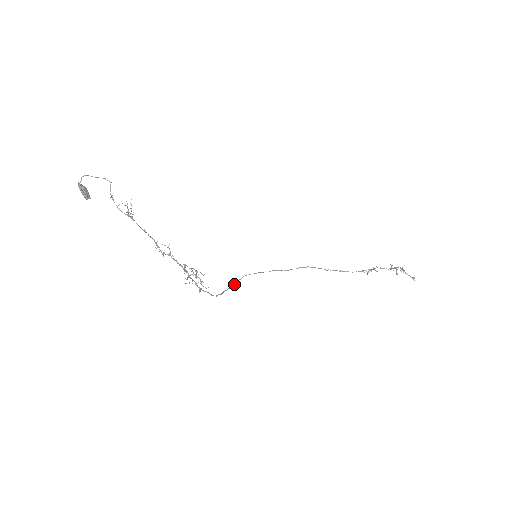
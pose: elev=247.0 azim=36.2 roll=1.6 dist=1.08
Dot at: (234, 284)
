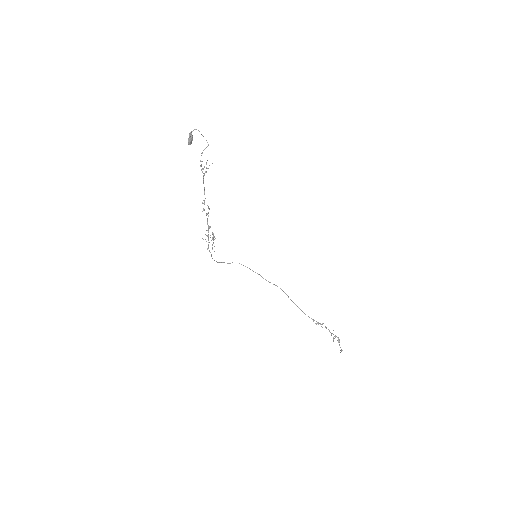
Dot at: (229, 263)
